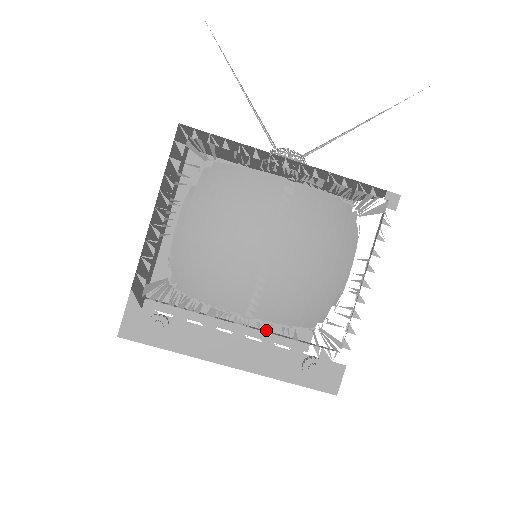
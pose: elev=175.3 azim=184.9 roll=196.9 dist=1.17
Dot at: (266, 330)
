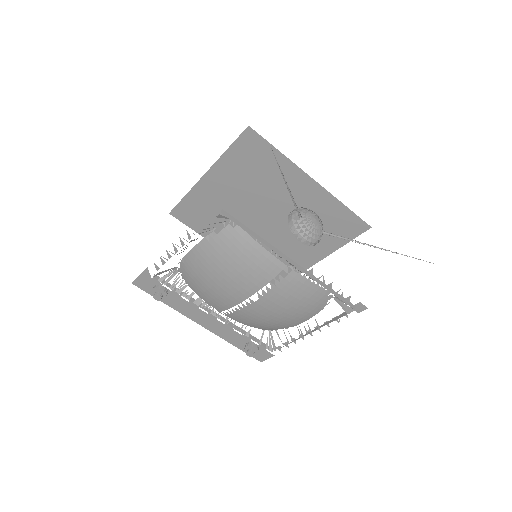
Dot at: occluded
